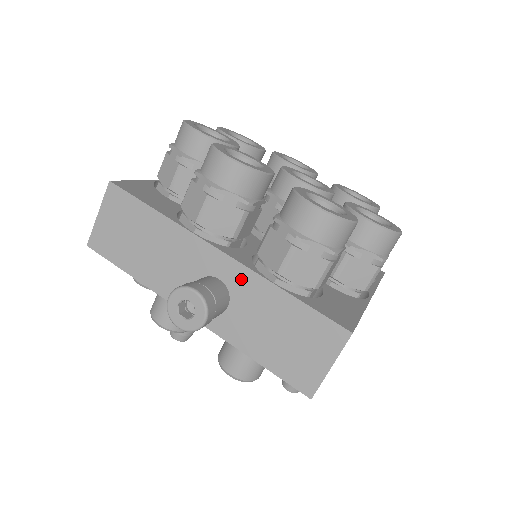
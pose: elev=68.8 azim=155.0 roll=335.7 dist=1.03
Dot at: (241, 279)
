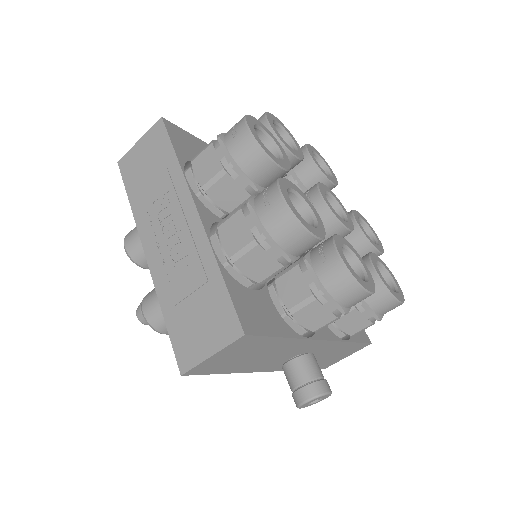
Dot at: (326, 347)
